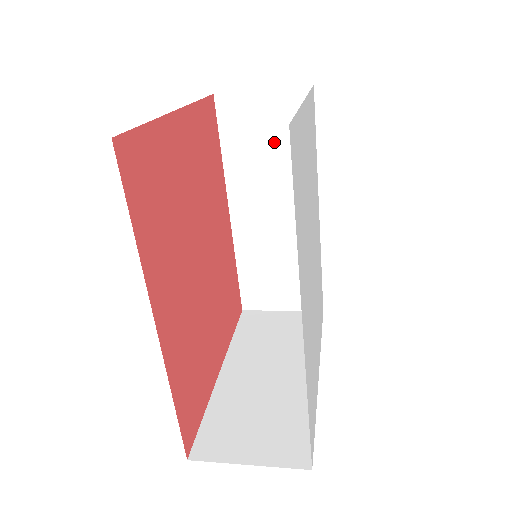
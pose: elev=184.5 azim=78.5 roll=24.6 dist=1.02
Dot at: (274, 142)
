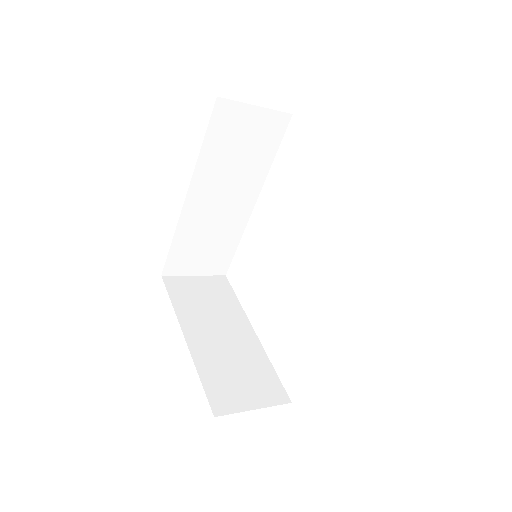
Dot at: (247, 148)
